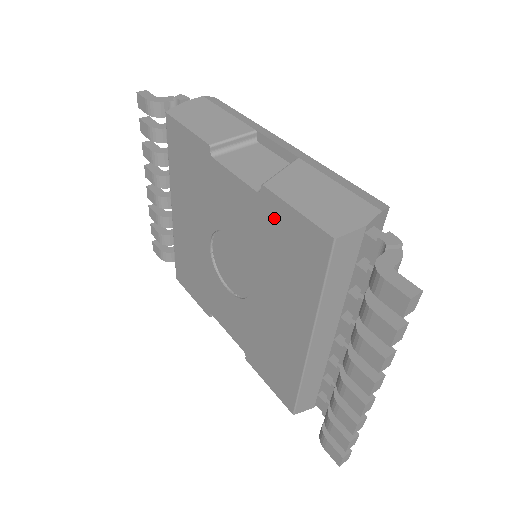
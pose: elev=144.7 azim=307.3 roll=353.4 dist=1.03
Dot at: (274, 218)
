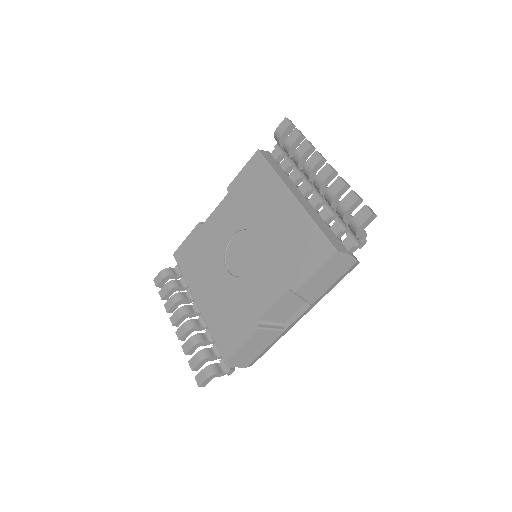
Dot at: (239, 187)
